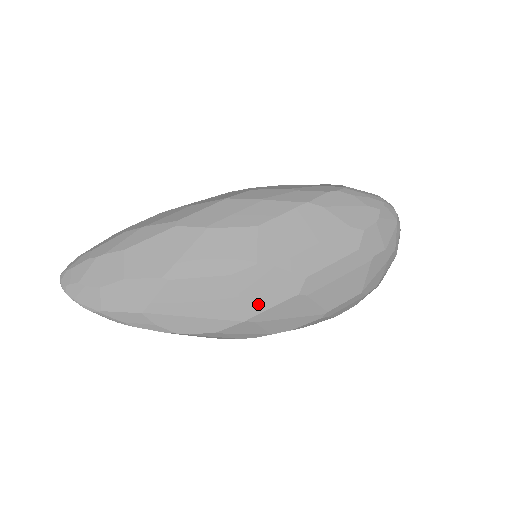
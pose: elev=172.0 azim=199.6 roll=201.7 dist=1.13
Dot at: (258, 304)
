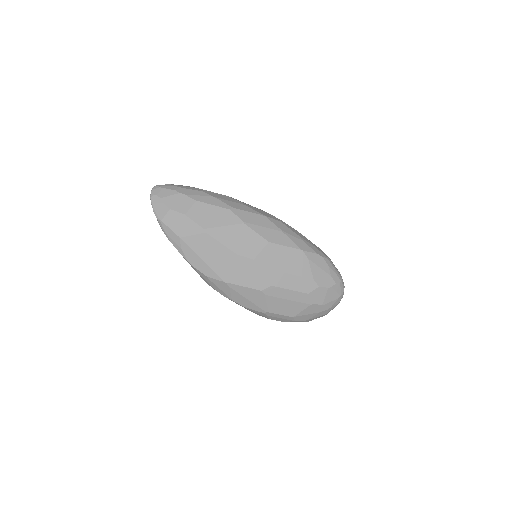
Dot at: (238, 279)
